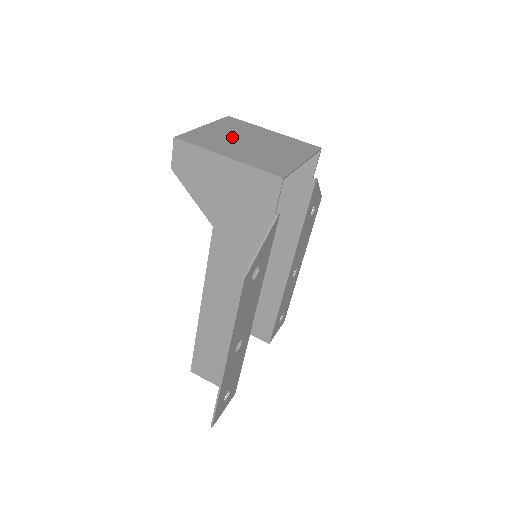
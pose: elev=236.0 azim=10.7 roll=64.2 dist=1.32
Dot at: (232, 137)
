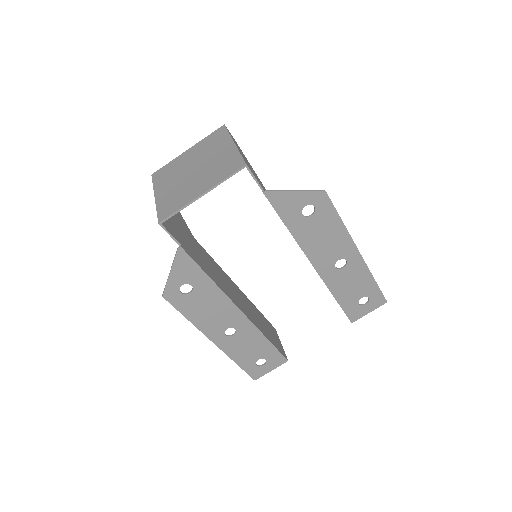
Dot at: (188, 164)
